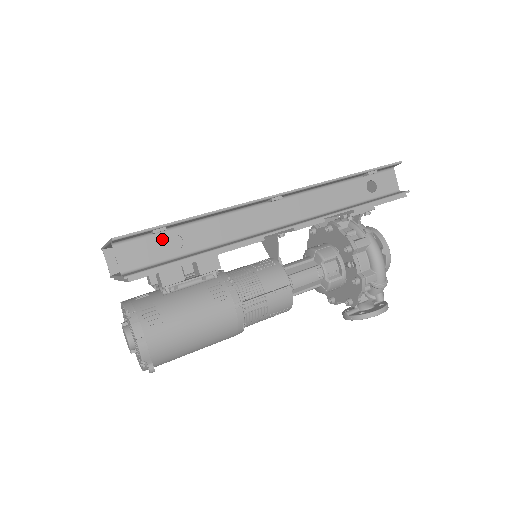
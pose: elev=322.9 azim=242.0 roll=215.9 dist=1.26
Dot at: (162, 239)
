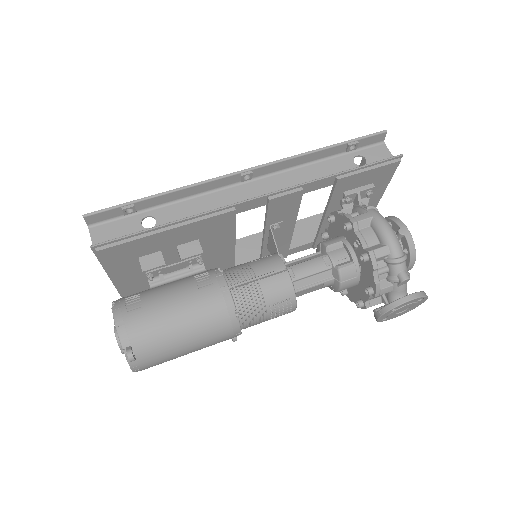
Dot at: (135, 220)
